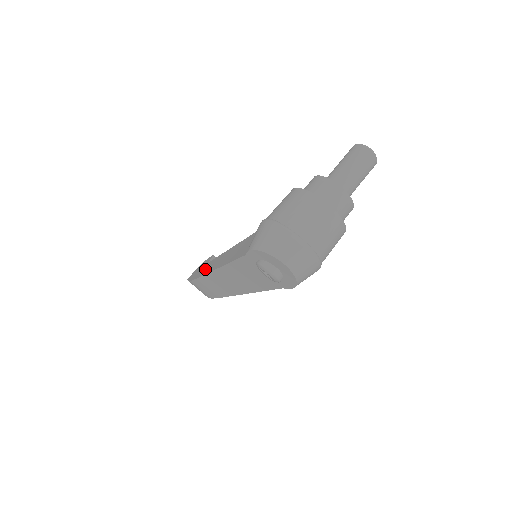
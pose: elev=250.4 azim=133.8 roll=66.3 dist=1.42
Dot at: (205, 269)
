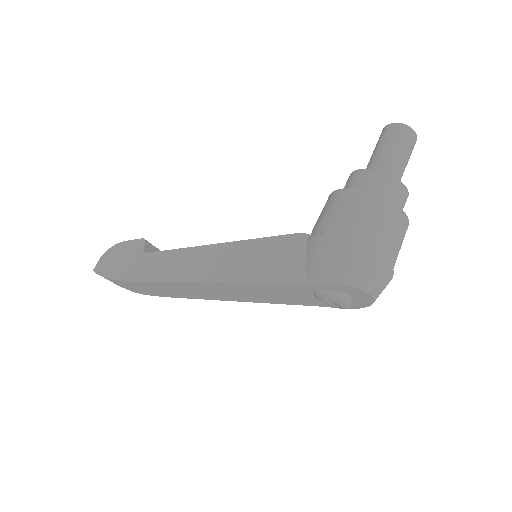
Dot at: (155, 268)
